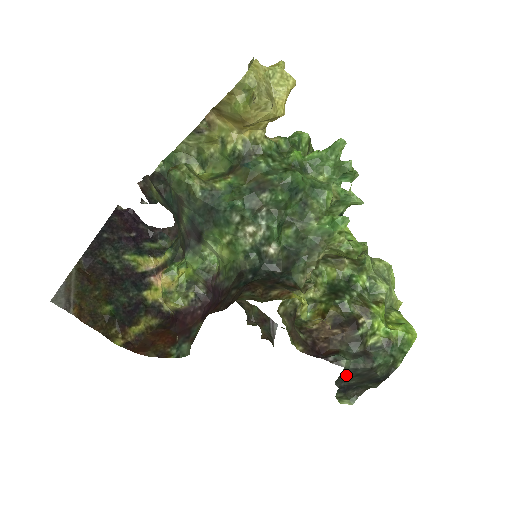
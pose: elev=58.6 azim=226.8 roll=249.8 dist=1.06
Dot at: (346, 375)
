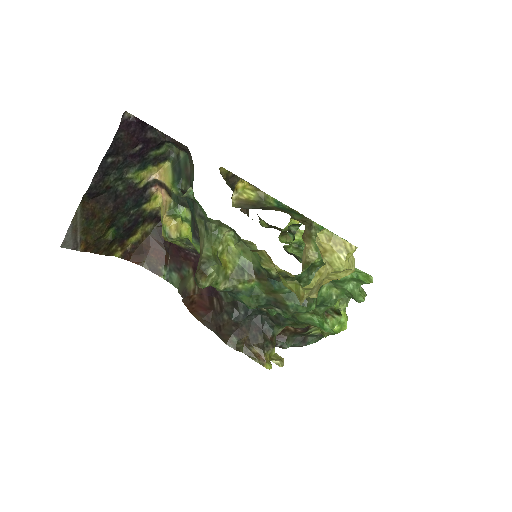
Dot at: occluded
